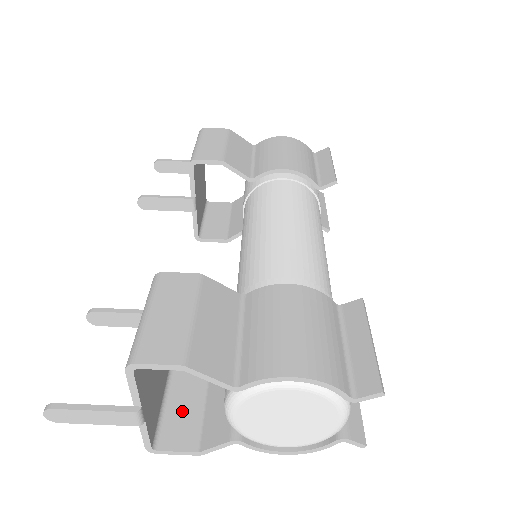
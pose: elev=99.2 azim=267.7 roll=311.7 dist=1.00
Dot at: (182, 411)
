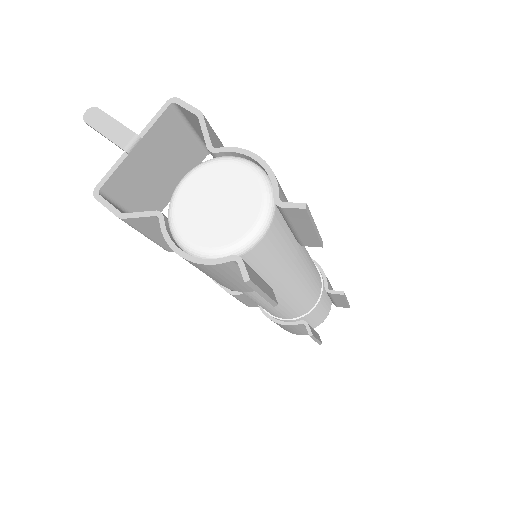
Dot at: occluded
